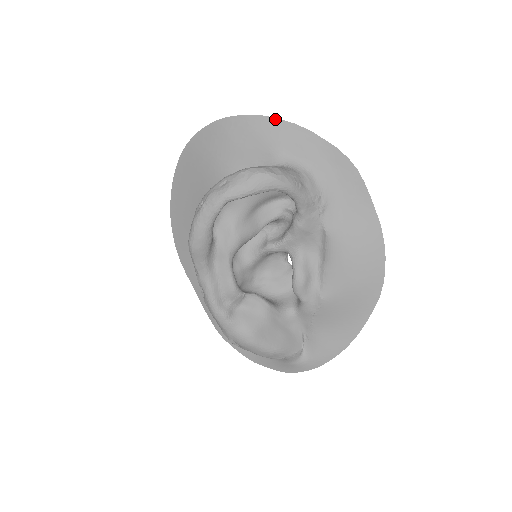
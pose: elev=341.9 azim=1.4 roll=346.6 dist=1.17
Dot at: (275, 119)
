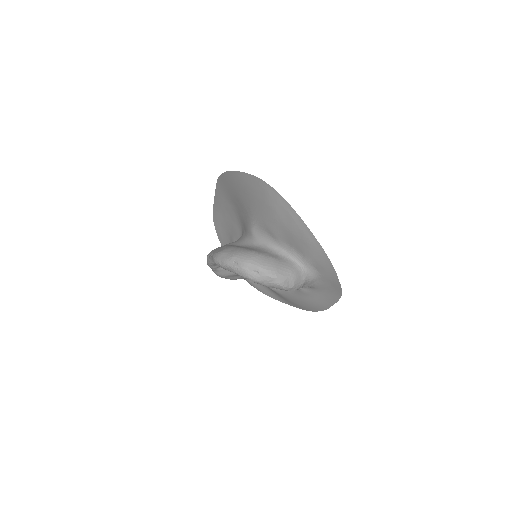
Dot at: (325, 253)
